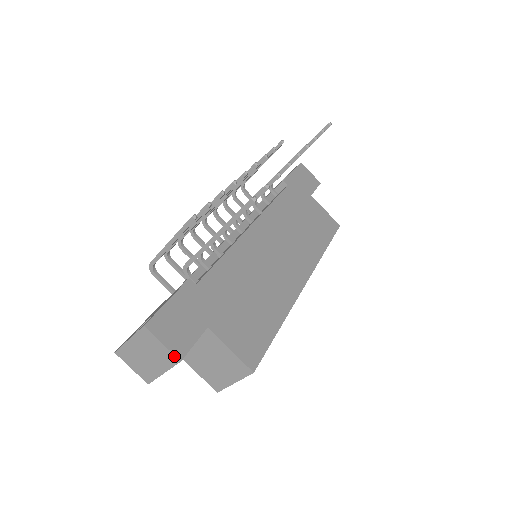
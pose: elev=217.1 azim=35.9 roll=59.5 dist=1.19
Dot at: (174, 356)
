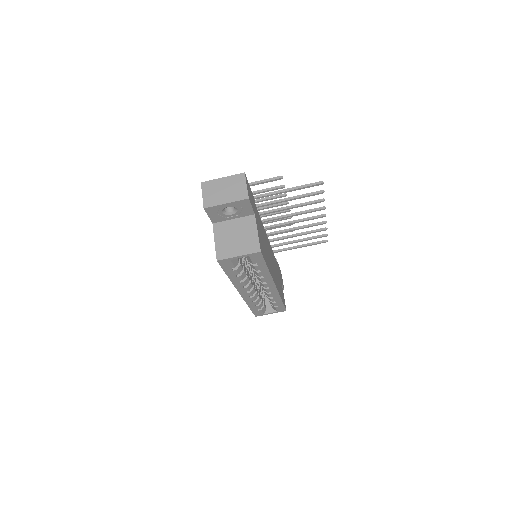
Dot at: (247, 194)
